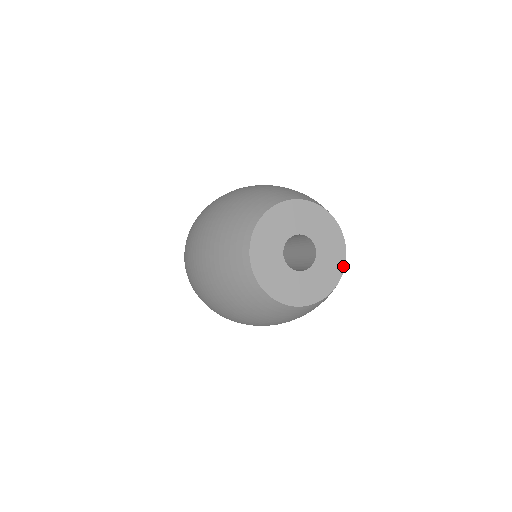
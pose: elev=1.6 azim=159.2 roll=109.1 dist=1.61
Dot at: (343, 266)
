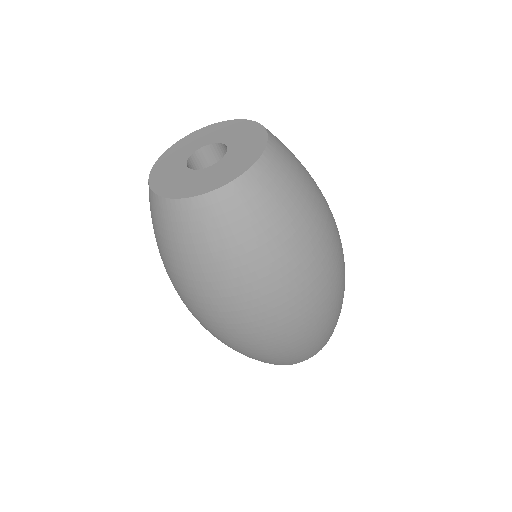
Dot at: (254, 123)
